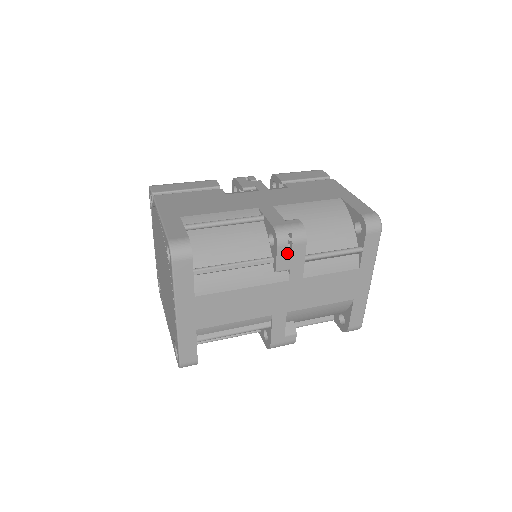
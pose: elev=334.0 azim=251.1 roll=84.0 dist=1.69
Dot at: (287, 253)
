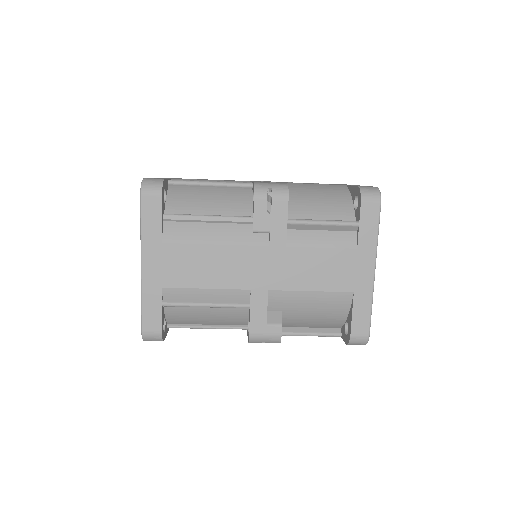
Dot at: occluded
